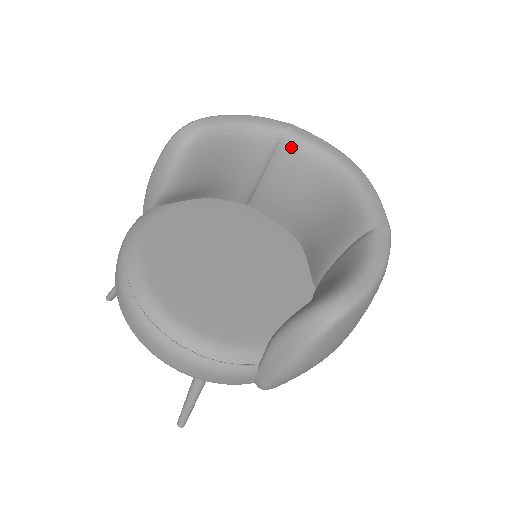
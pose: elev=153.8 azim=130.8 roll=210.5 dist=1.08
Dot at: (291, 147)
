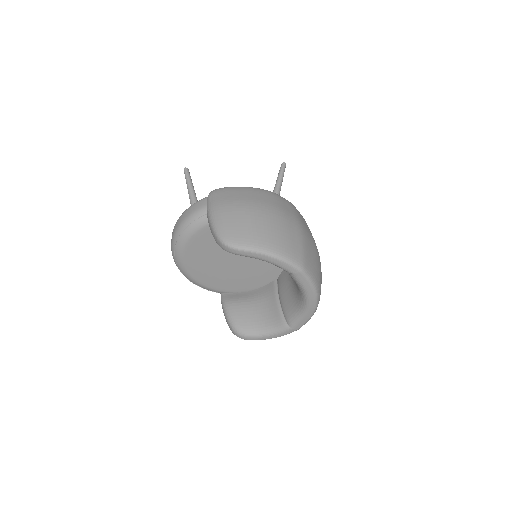
Dot at: occluded
